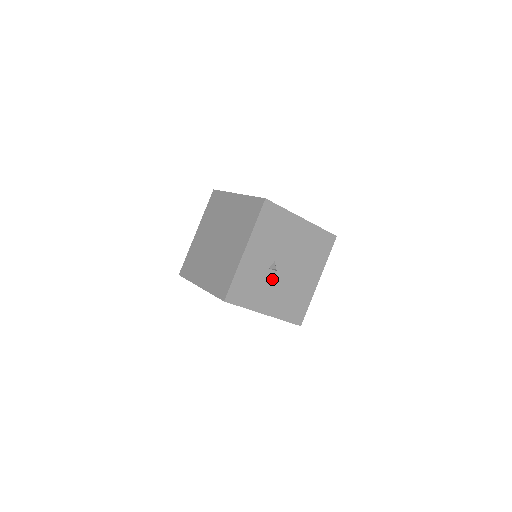
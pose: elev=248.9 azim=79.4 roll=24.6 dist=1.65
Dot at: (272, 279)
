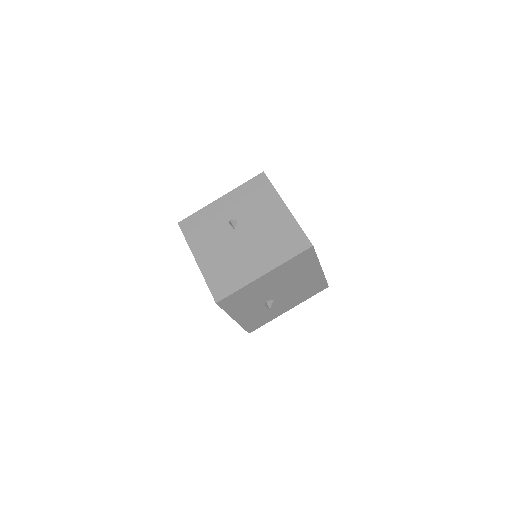
Dot at: (274, 303)
